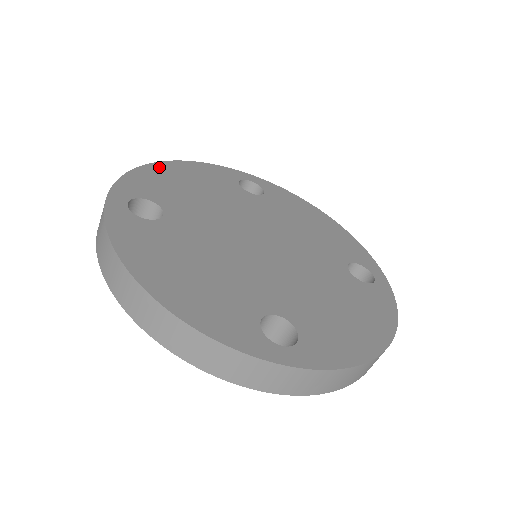
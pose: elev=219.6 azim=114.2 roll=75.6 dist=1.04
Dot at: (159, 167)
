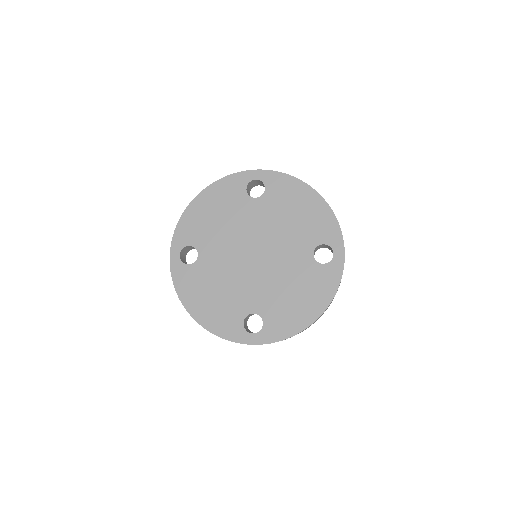
Dot at: (194, 205)
